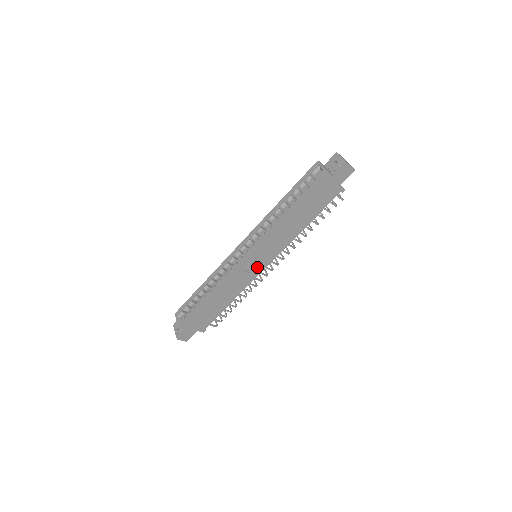
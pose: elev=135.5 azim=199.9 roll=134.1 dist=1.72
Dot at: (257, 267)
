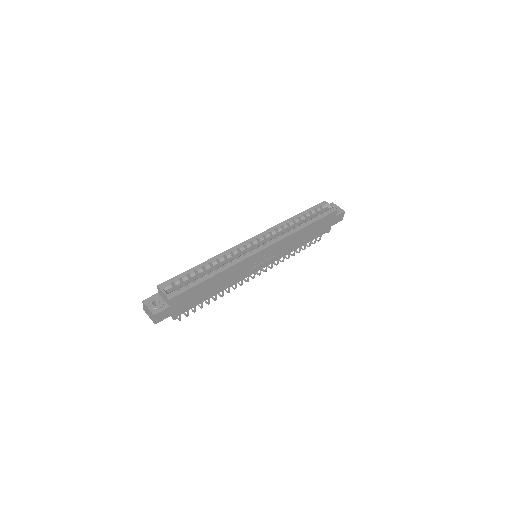
Dot at: (257, 265)
